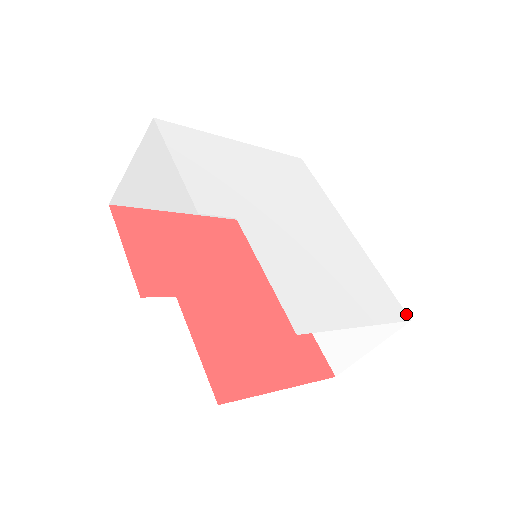
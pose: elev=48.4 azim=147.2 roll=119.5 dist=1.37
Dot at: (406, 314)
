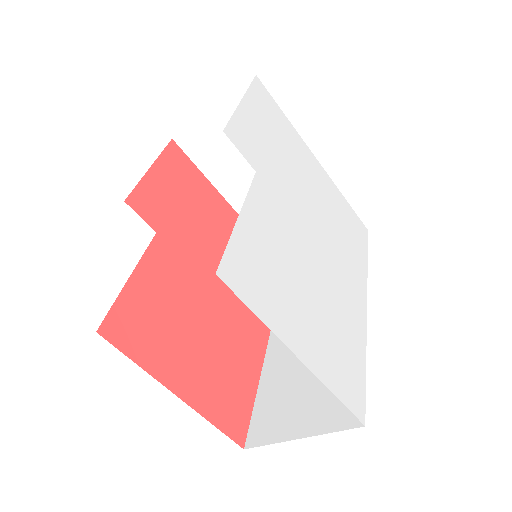
Dot at: (364, 415)
